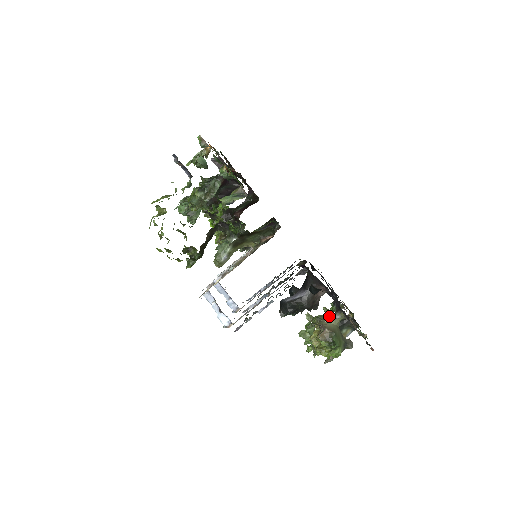
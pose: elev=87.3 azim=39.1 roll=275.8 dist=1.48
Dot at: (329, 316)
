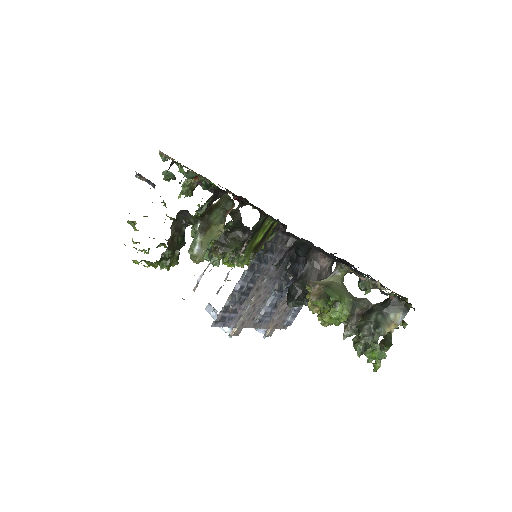
Dot at: occluded
